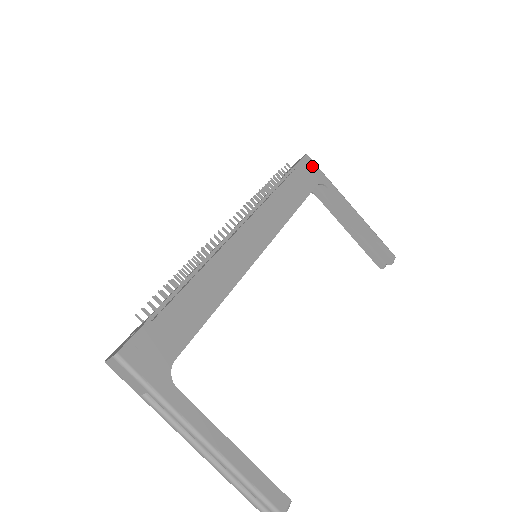
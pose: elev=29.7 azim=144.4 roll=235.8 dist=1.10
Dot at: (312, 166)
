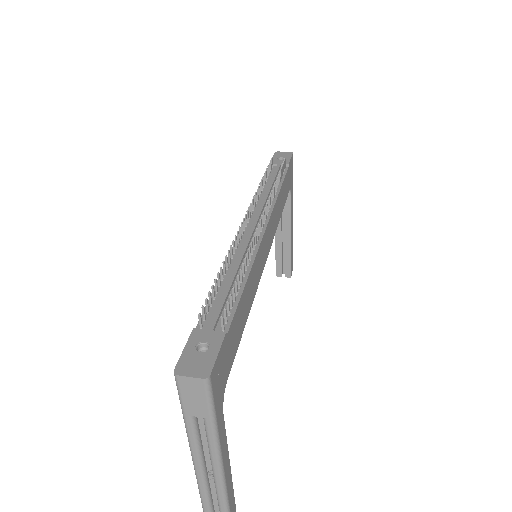
Dot at: (292, 168)
